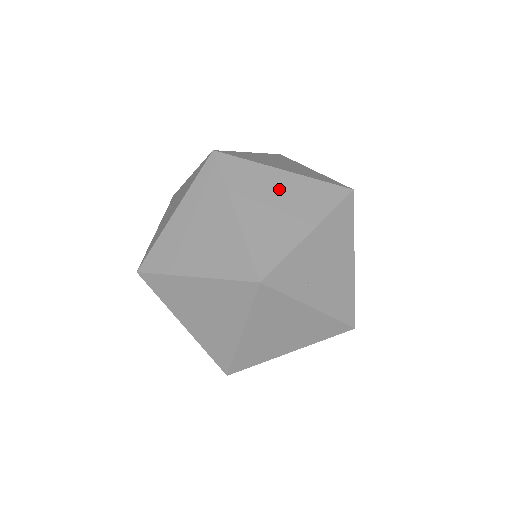
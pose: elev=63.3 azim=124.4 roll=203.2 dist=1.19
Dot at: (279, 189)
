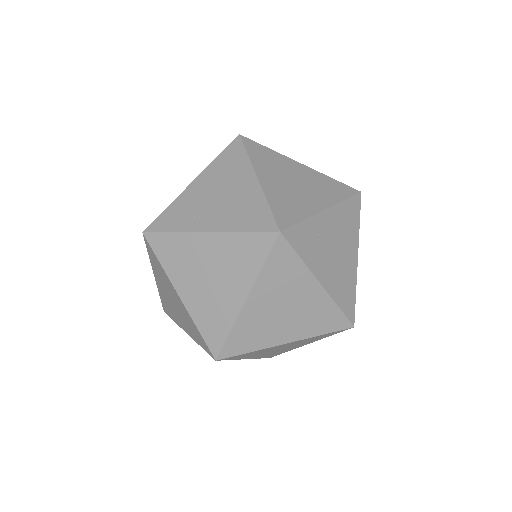
Dot at: occluded
